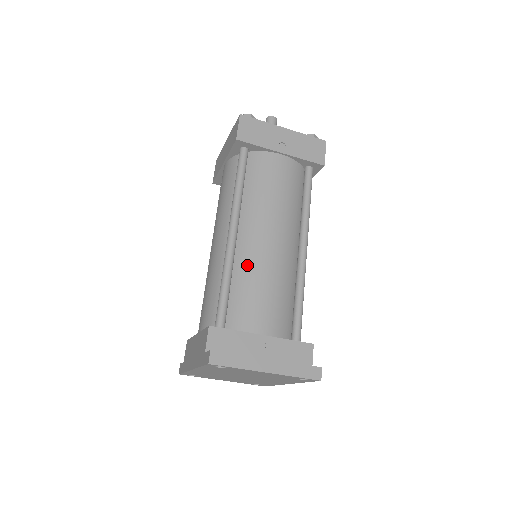
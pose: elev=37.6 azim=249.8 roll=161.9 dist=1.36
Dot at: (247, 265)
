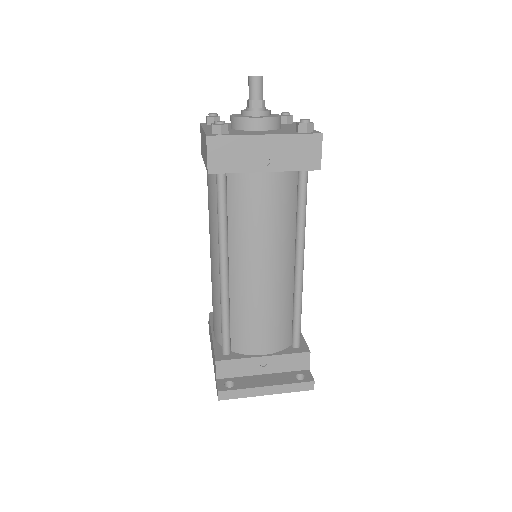
Dot at: (242, 300)
